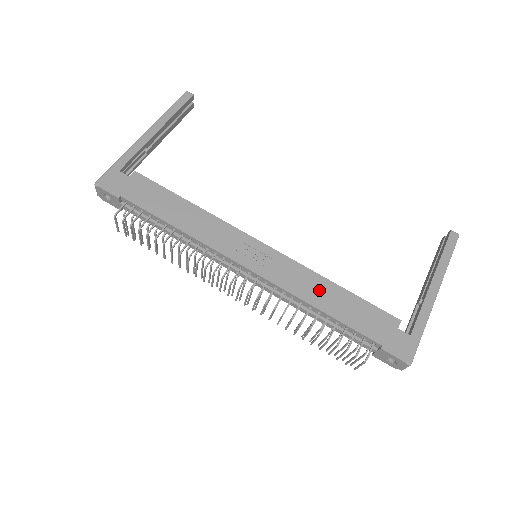
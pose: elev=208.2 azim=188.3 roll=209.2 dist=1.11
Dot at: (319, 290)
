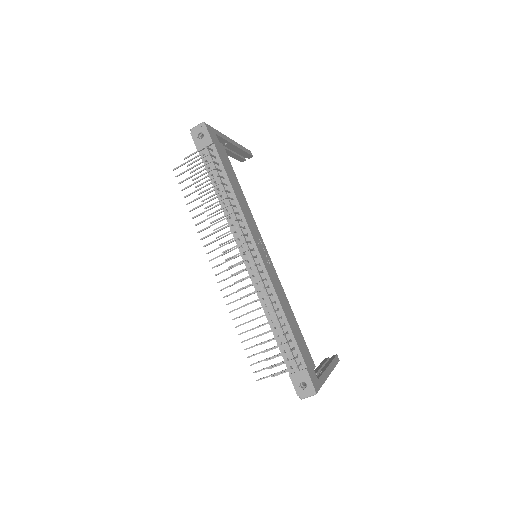
Dot at: (286, 305)
